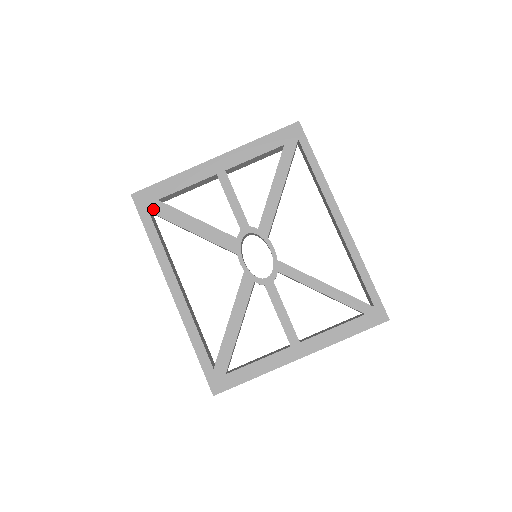
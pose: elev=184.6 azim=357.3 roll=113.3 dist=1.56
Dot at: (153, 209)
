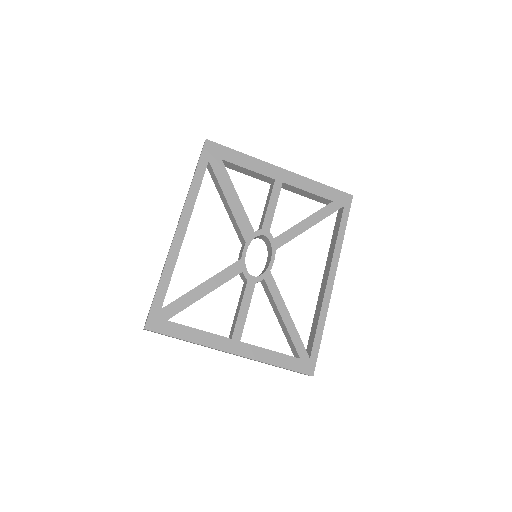
Dot at: (213, 162)
